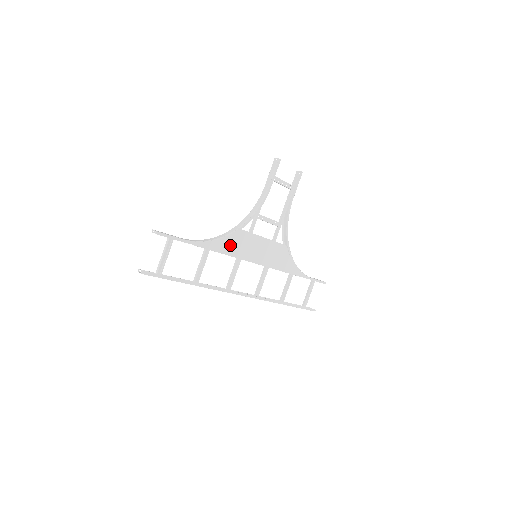
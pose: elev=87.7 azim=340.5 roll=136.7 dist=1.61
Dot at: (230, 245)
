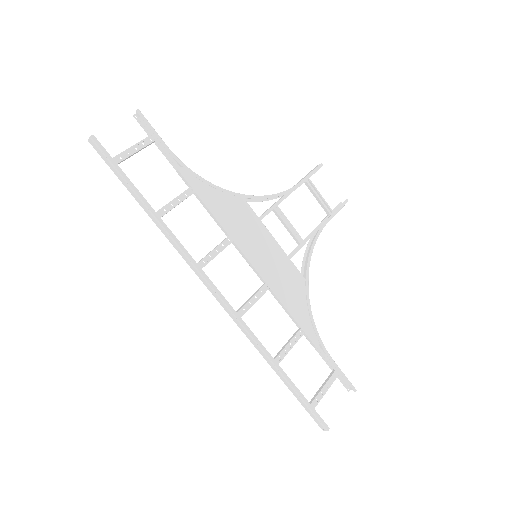
Dot at: (225, 209)
